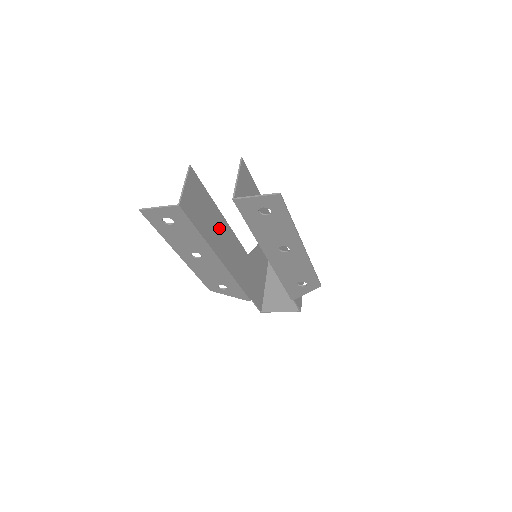
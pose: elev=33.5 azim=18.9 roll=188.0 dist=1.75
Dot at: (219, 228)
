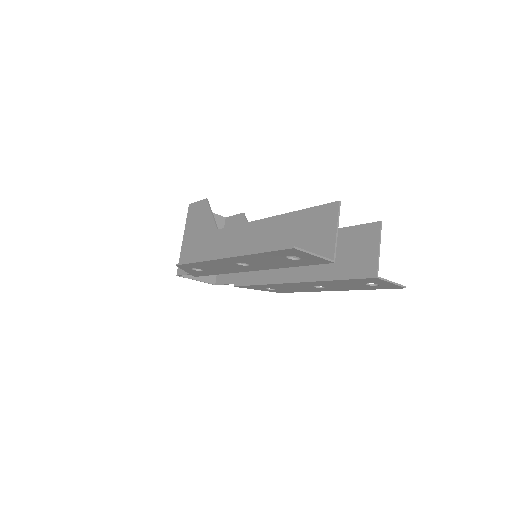
Dot at: (270, 236)
